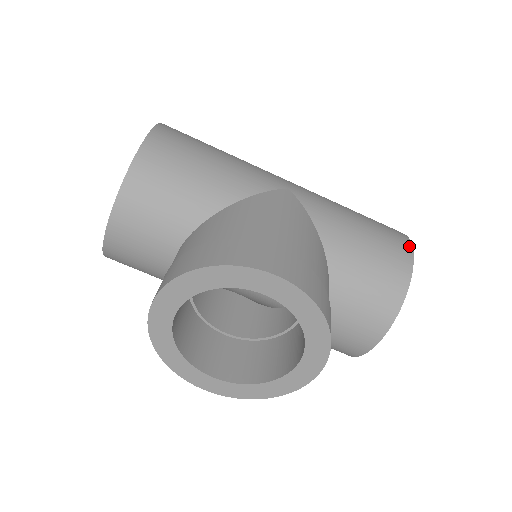
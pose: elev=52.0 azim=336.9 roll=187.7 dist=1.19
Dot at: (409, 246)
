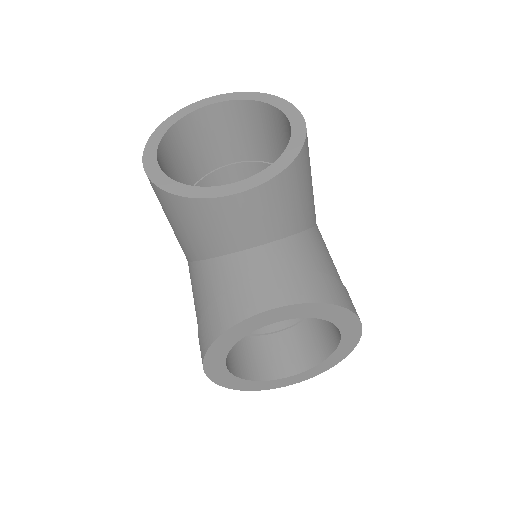
Dot at: occluded
